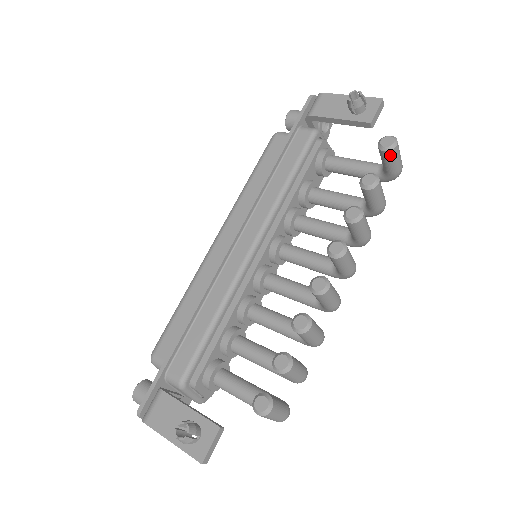
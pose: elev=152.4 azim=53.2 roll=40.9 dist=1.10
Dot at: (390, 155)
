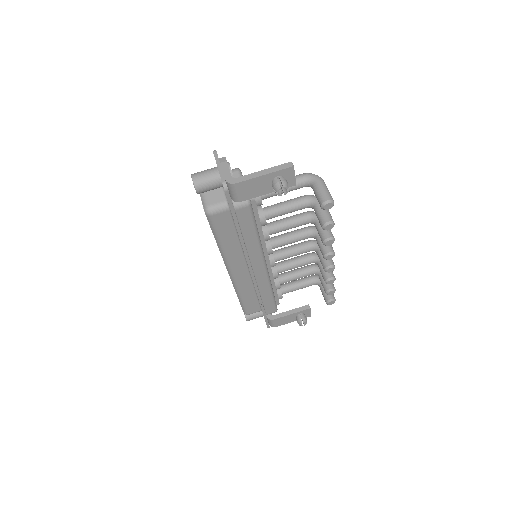
Dot at: occluded
